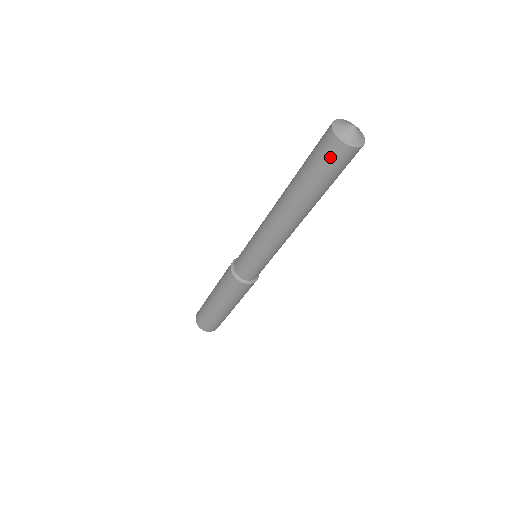
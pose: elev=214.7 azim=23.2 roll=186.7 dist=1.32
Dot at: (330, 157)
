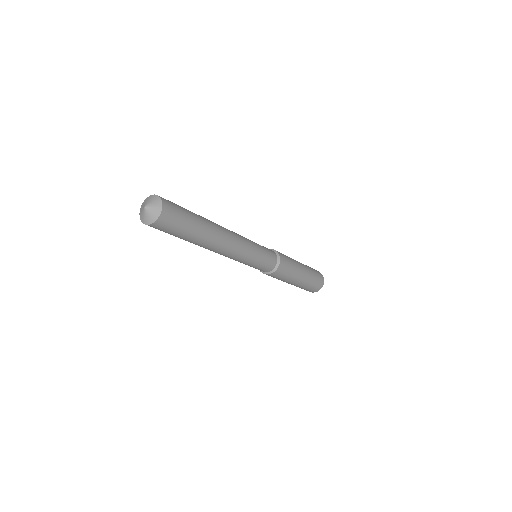
Dot at: (162, 230)
